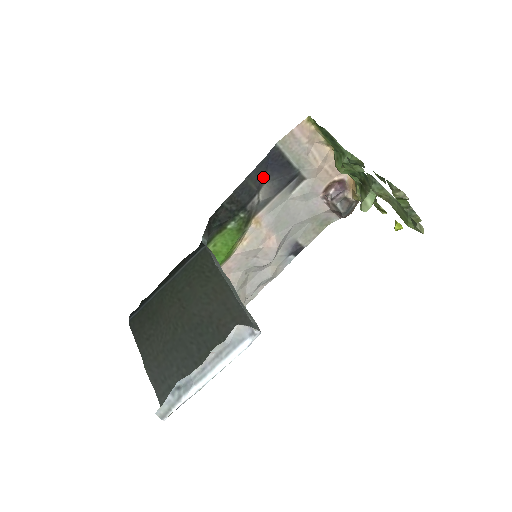
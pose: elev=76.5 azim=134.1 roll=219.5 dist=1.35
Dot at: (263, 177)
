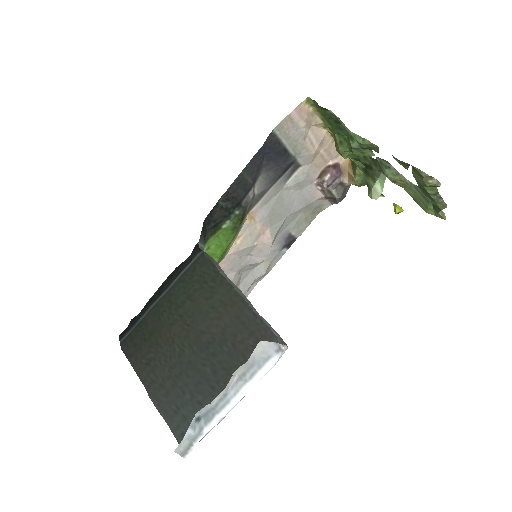
Dot at: (259, 168)
